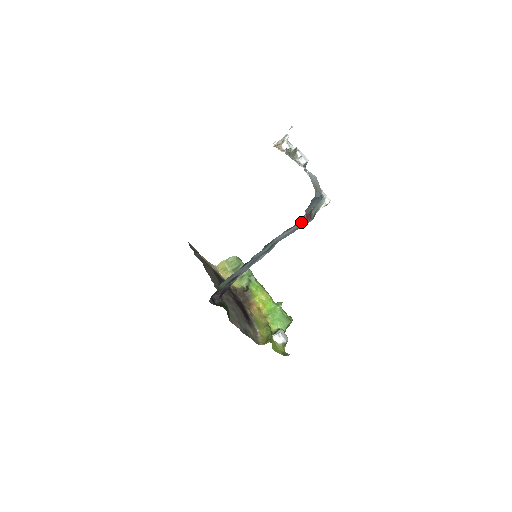
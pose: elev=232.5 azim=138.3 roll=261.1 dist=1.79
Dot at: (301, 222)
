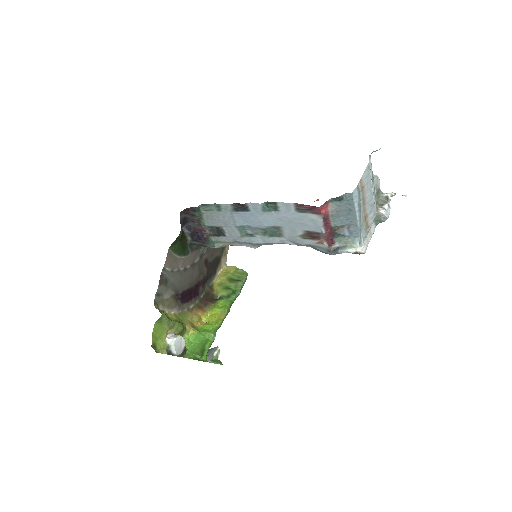
Dot at: (316, 215)
